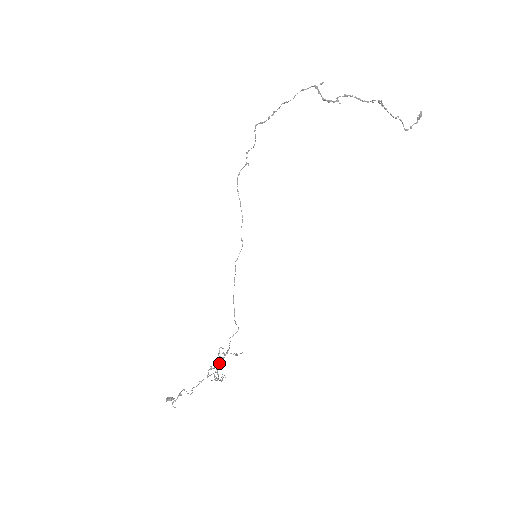
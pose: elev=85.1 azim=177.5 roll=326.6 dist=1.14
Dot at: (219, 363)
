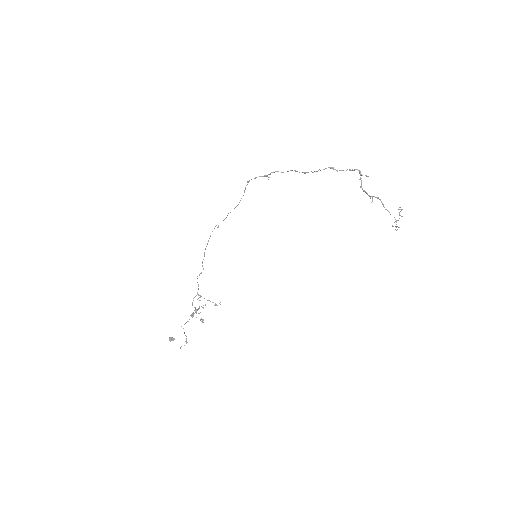
Dot at: occluded
